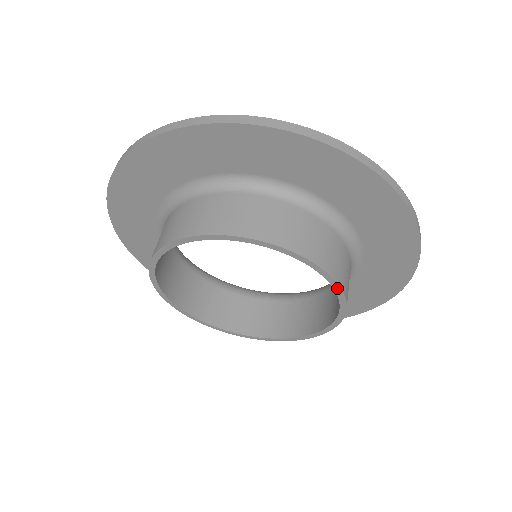
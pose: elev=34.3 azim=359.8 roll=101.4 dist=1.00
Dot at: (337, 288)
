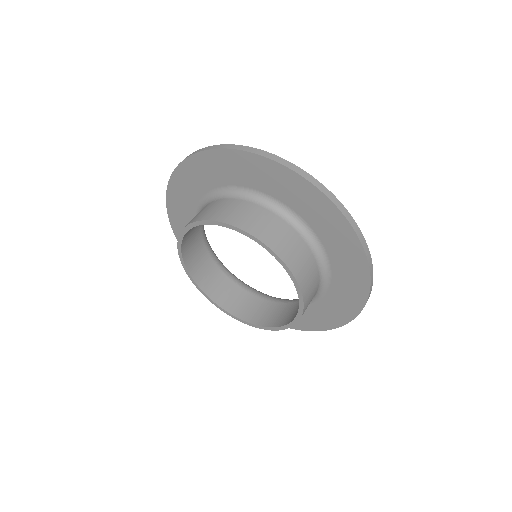
Dot at: (280, 328)
